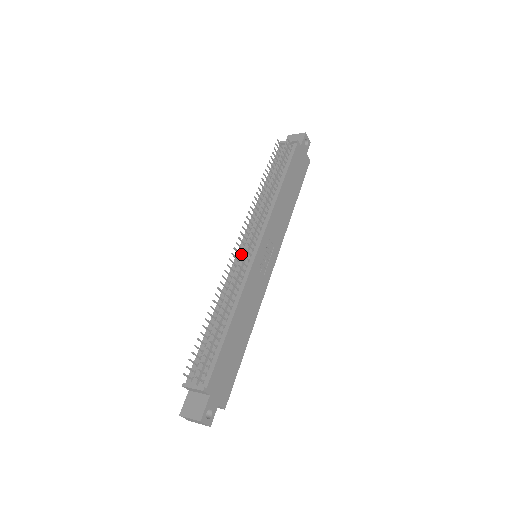
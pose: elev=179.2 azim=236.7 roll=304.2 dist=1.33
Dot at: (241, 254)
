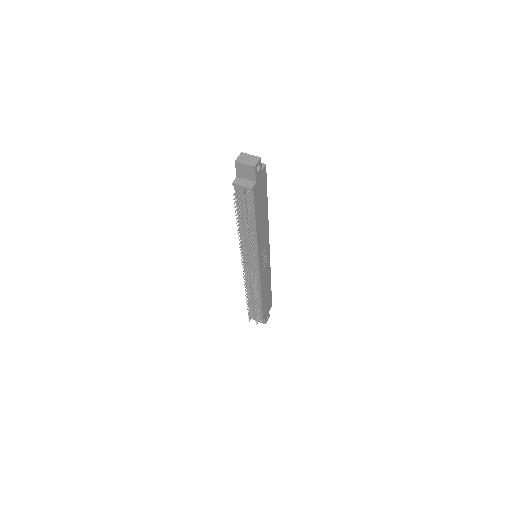
Dot at: (247, 267)
